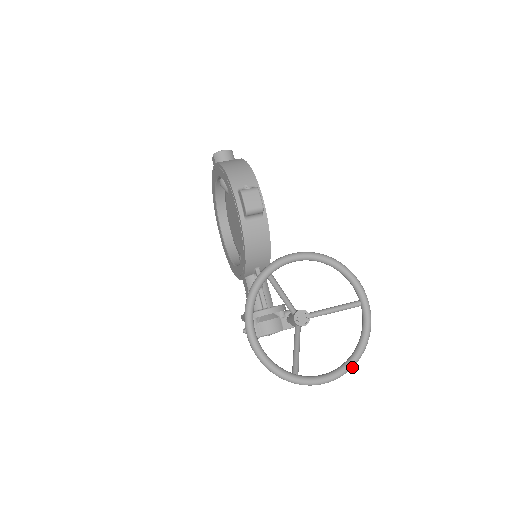
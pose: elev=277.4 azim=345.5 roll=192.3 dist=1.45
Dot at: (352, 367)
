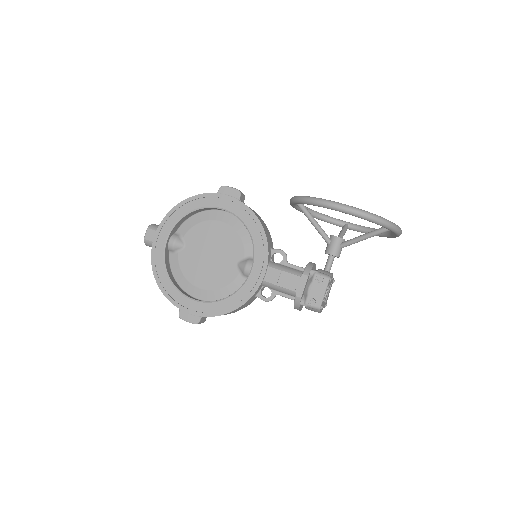
Dot at: occluded
